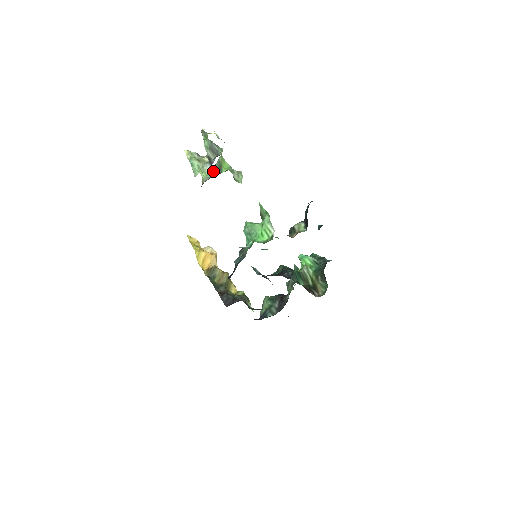
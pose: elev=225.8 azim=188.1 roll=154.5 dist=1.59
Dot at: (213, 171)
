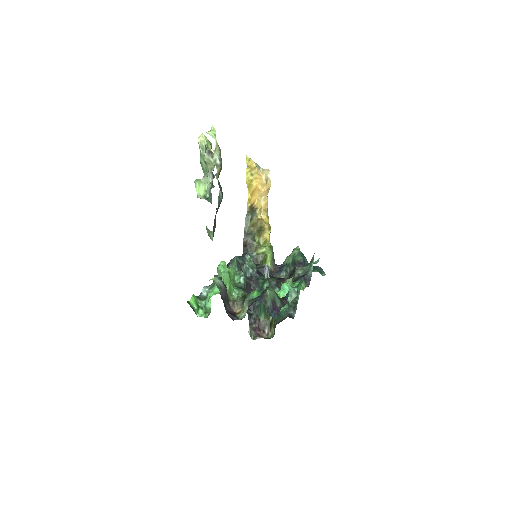
Dot at: (209, 192)
